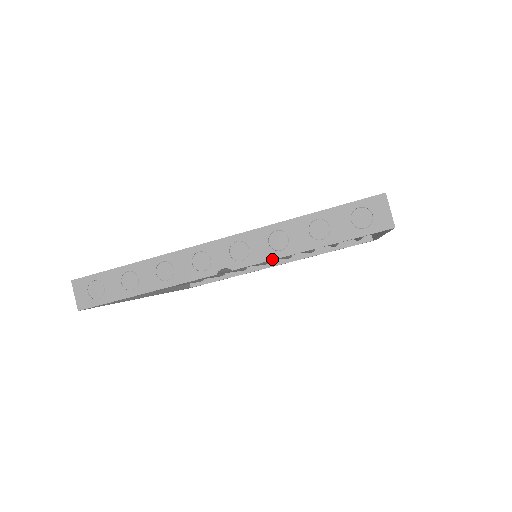
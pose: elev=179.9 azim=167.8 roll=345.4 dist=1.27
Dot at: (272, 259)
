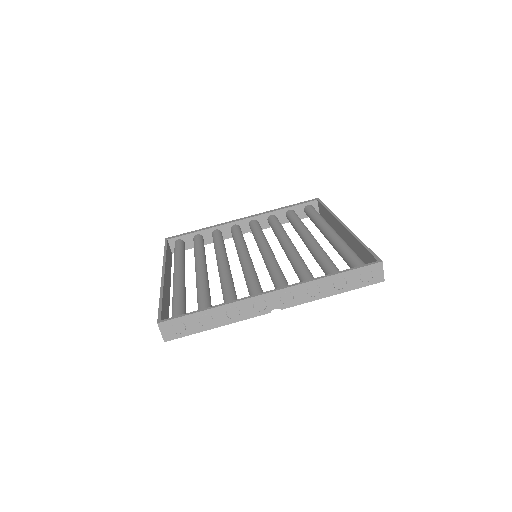
Dot at: occluded
